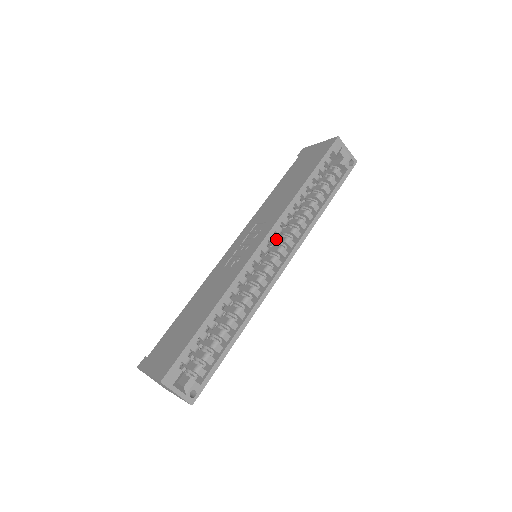
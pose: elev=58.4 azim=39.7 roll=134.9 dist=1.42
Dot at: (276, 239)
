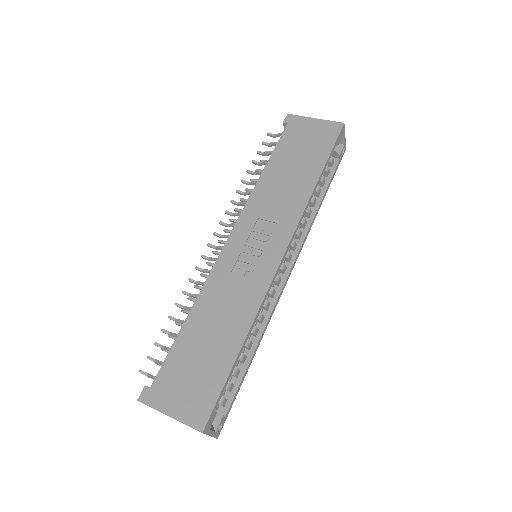
Dot at: occluded
